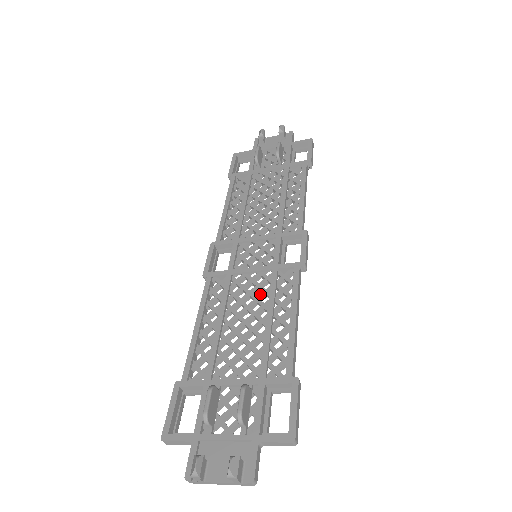
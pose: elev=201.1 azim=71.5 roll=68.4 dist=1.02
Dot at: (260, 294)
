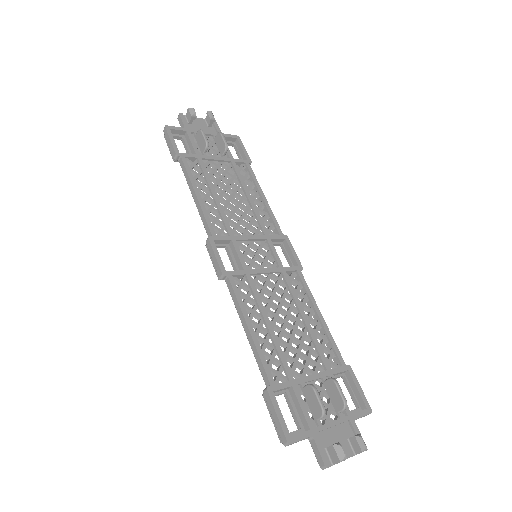
Dot at: (283, 295)
